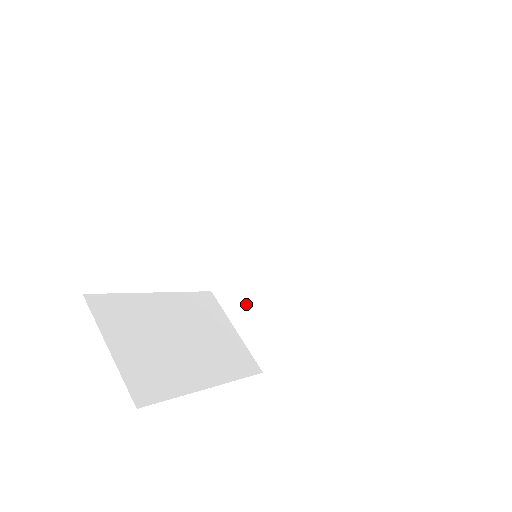
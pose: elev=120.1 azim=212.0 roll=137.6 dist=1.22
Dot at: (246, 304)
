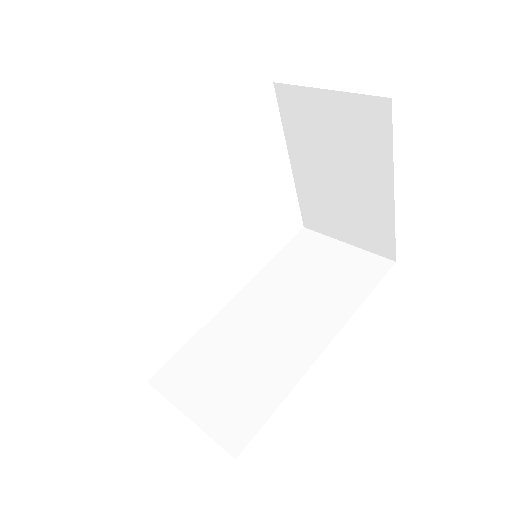
Dot at: (203, 382)
